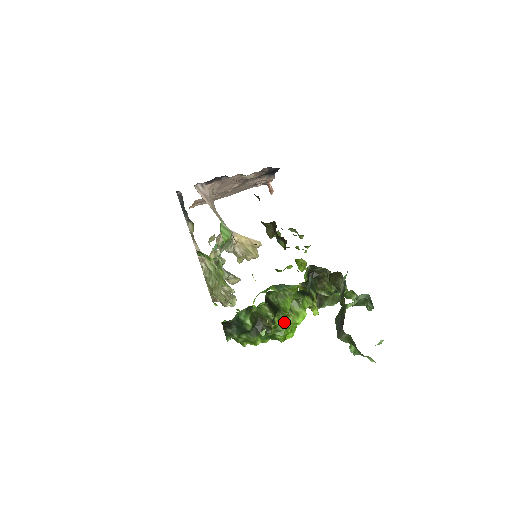
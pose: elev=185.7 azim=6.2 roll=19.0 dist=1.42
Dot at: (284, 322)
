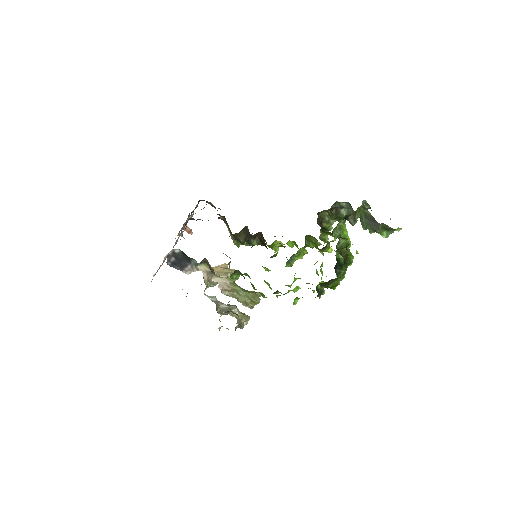
Dot at: occluded
